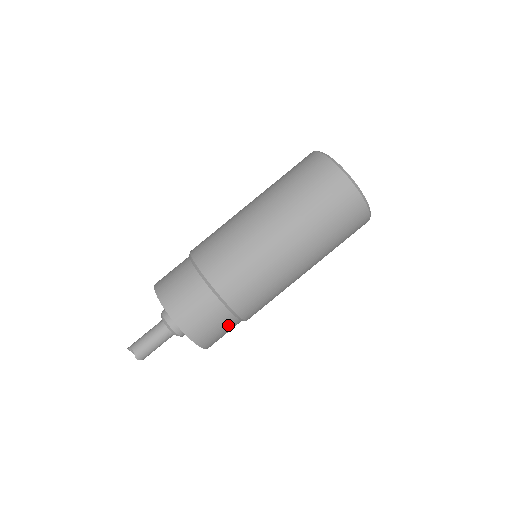
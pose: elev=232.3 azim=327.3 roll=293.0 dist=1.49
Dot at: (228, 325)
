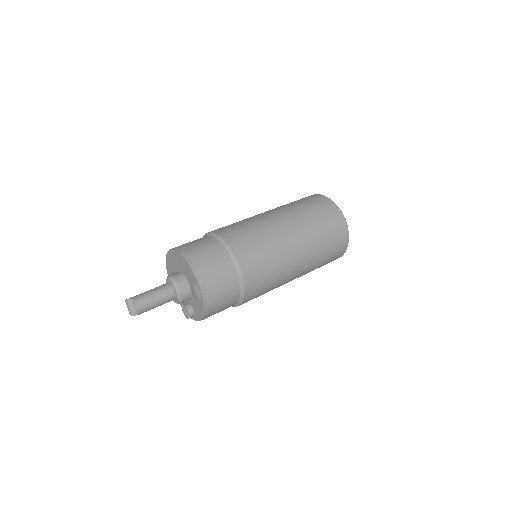
Dot at: (231, 297)
